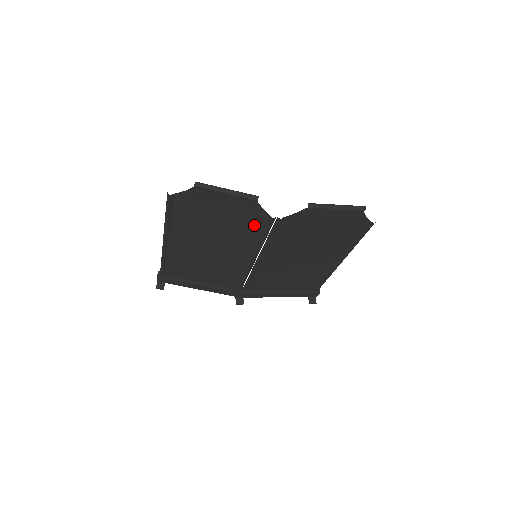
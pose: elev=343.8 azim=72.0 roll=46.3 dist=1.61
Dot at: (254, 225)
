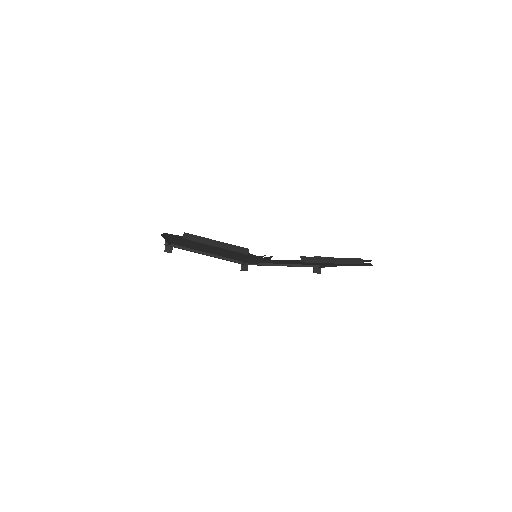
Dot at: (248, 255)
